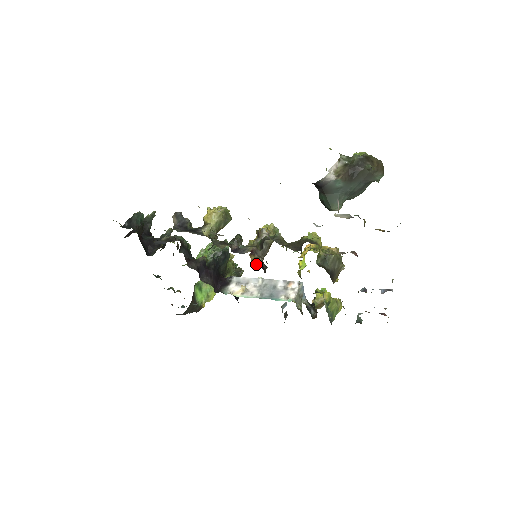
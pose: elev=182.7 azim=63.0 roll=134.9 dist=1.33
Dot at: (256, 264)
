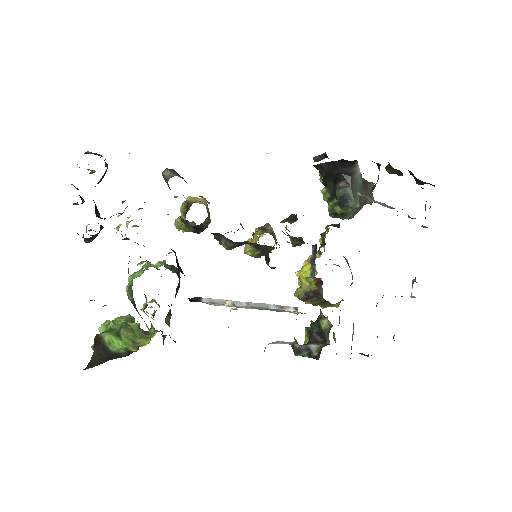
Dot at: occluded
